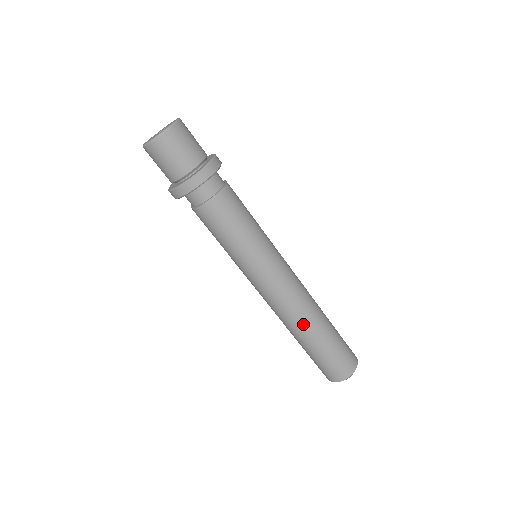
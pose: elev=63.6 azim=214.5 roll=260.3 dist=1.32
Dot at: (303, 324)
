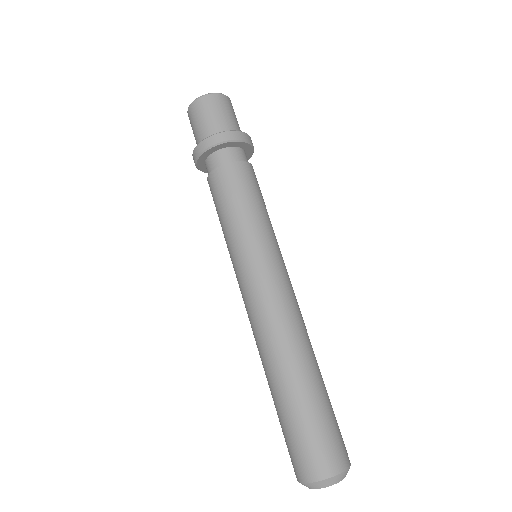
Dot at: (309, 347)
